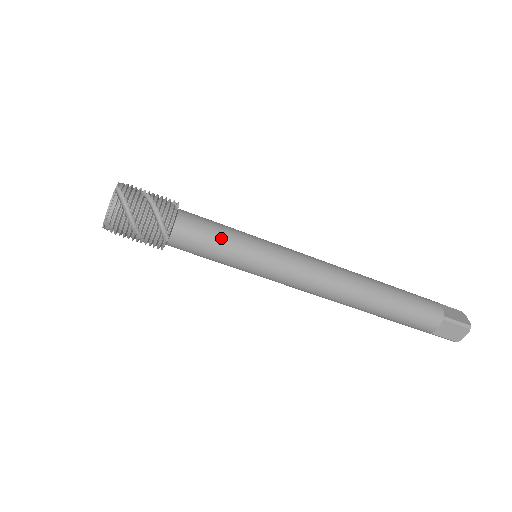
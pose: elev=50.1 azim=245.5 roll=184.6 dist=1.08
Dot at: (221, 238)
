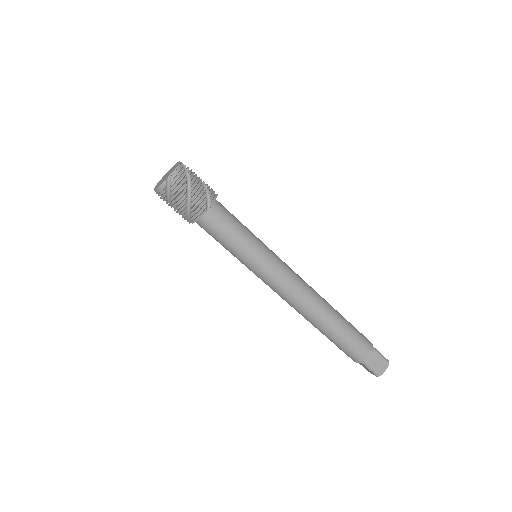
Dot at: (242, 226)
